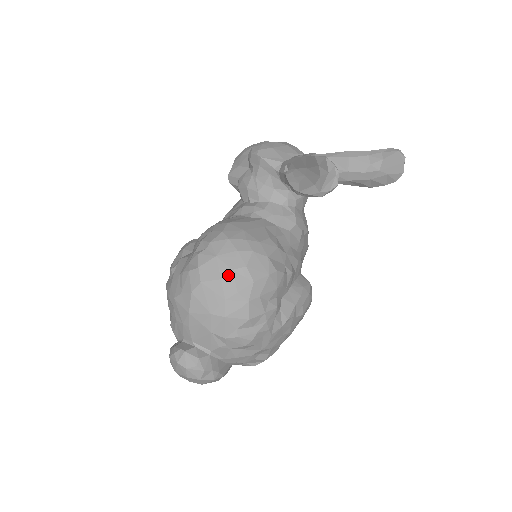
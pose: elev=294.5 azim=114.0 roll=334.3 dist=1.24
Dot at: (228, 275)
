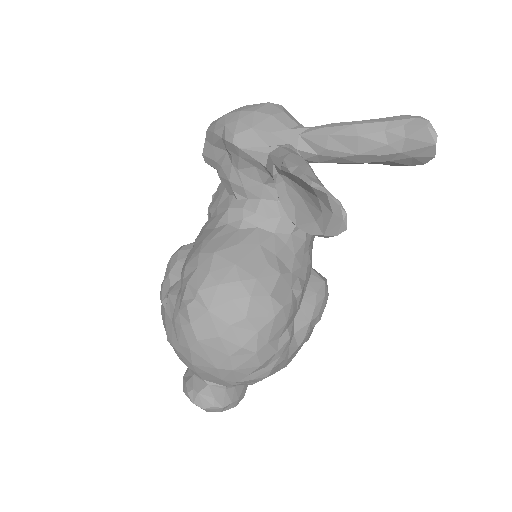
Dot at: (227, 331)
